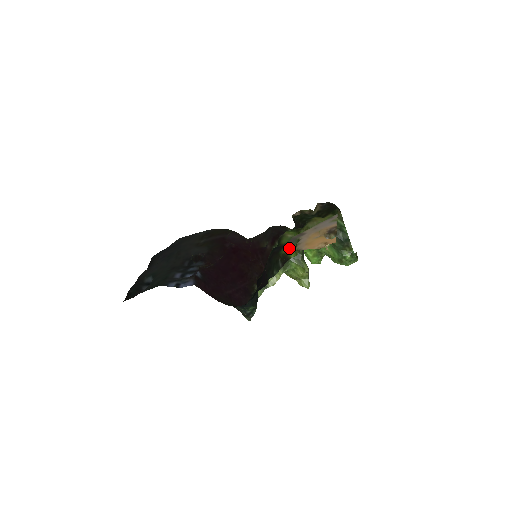
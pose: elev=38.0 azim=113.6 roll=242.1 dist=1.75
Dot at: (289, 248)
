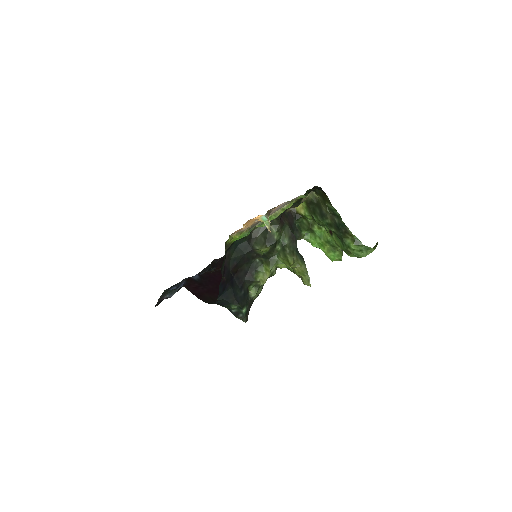
Dot at: occluded
